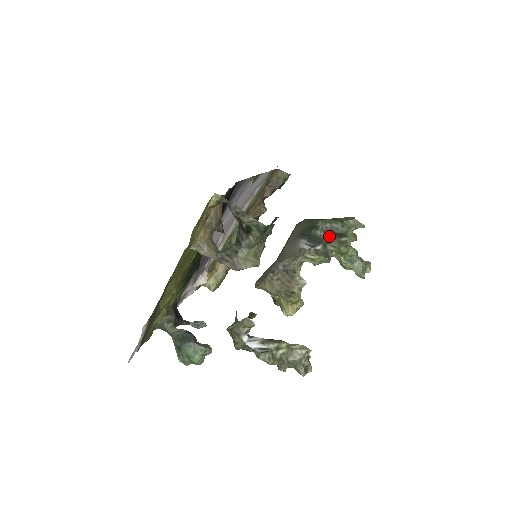
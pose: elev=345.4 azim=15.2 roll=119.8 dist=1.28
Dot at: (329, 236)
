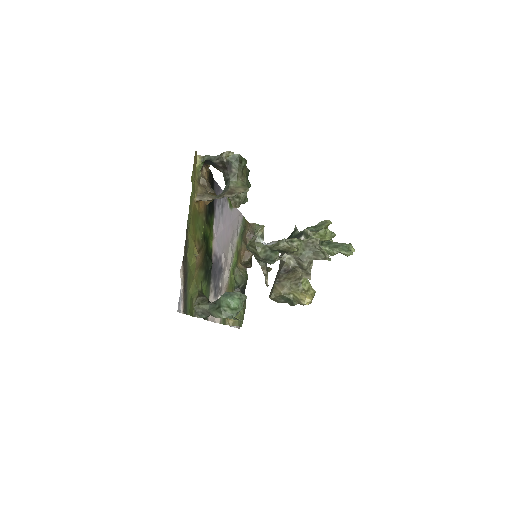
Dot at: occluded
